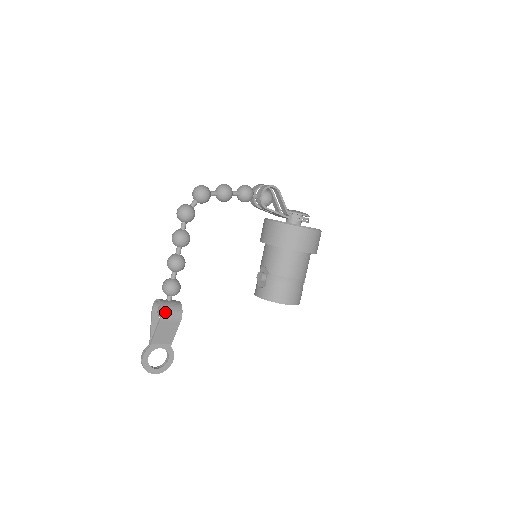
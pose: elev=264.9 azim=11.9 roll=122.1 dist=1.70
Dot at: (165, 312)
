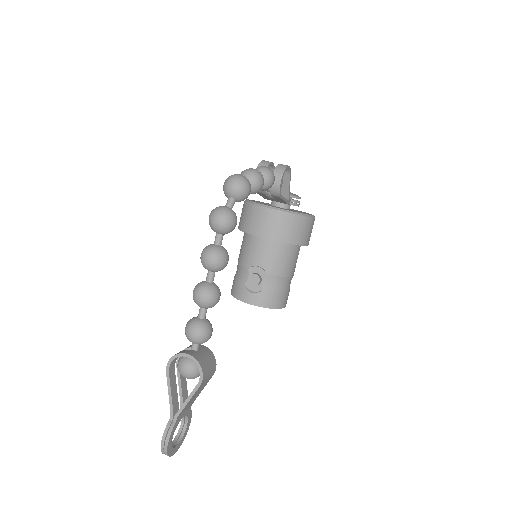
Dot at: (205, 371)
